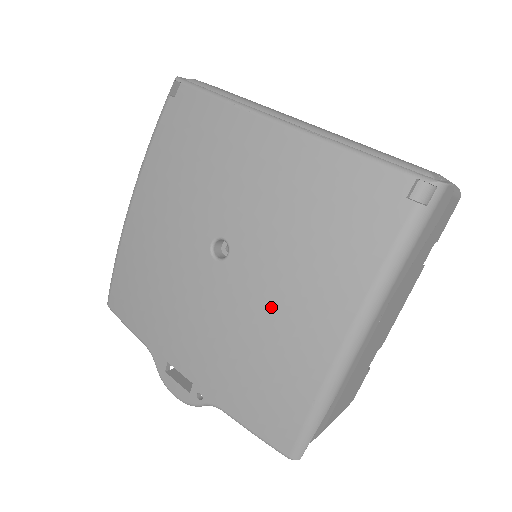
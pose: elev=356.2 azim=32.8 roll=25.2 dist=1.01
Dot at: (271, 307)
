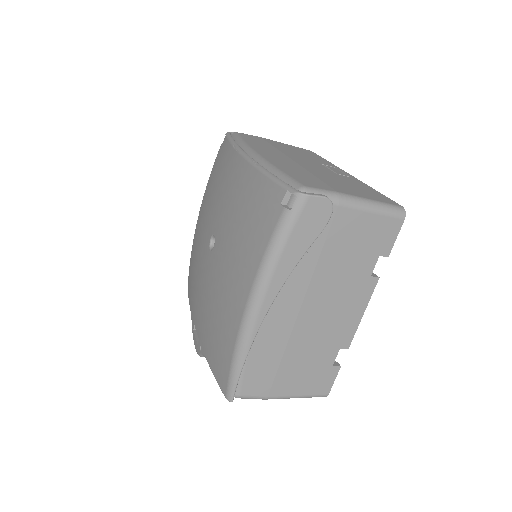
Dot at: (222, 282)
